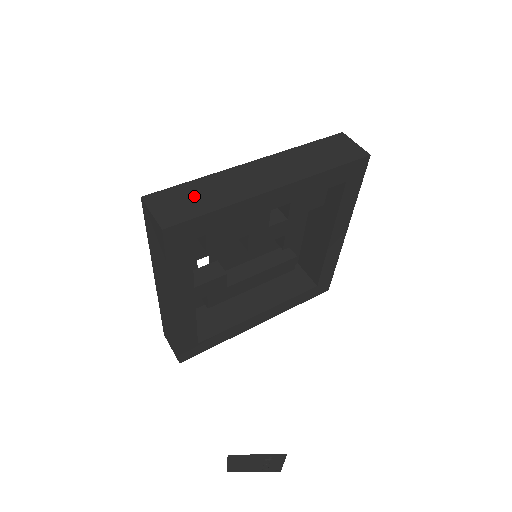
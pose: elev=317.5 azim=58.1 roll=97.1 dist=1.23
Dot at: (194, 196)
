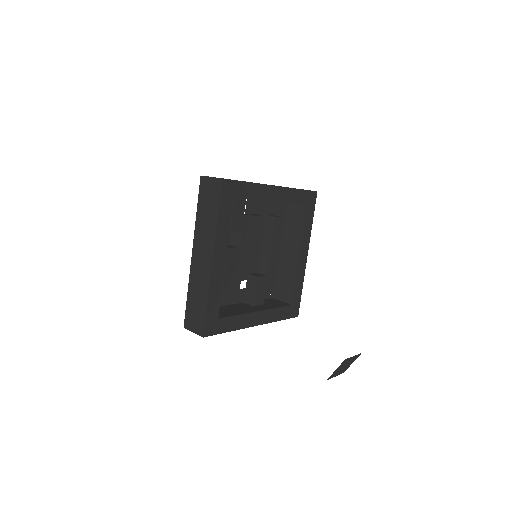
Dot at: (195, 305)
